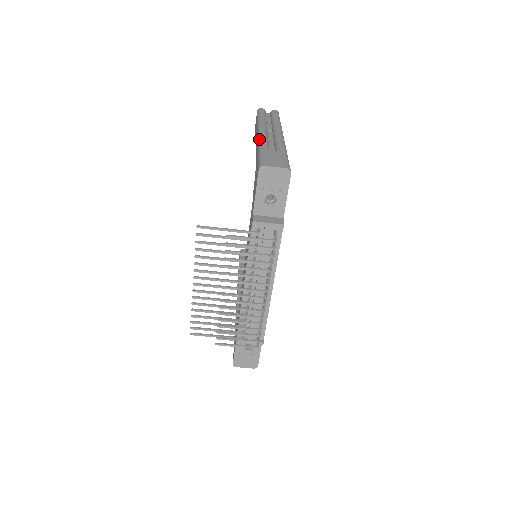
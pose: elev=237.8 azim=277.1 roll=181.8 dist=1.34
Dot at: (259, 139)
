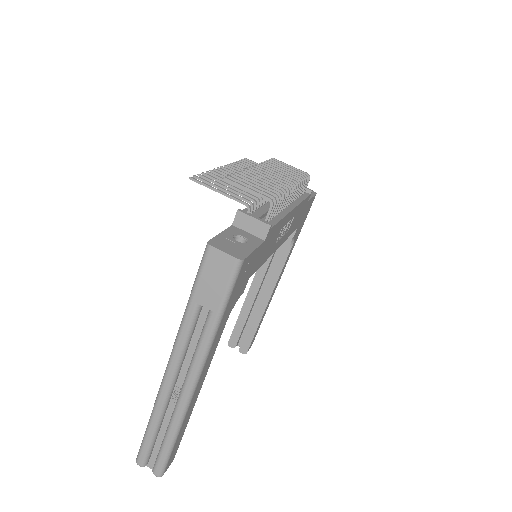
Dot at: occluded
